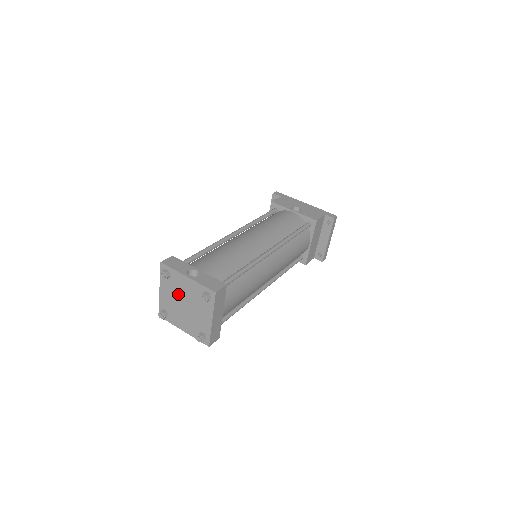
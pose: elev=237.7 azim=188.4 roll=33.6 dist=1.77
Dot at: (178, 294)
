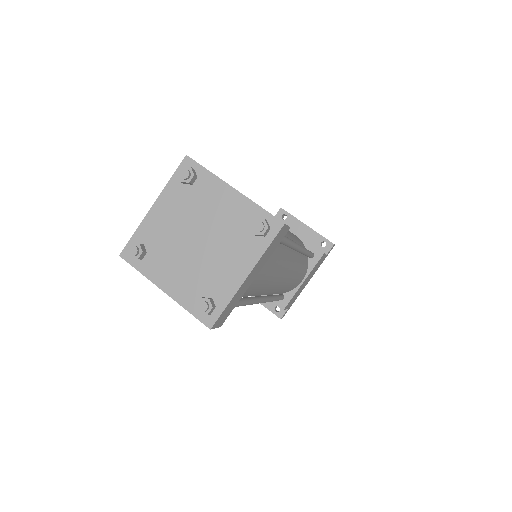
Dot at: (176, 246)
